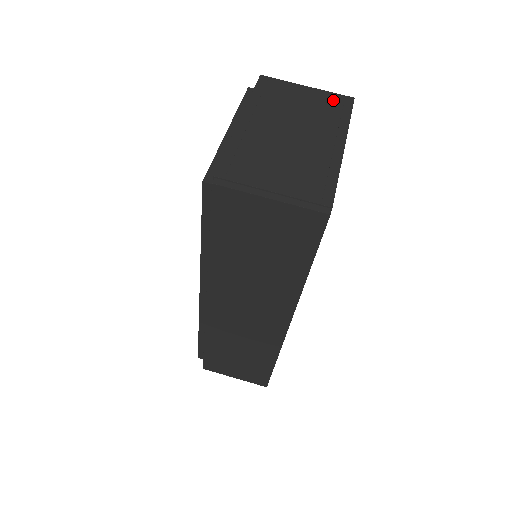
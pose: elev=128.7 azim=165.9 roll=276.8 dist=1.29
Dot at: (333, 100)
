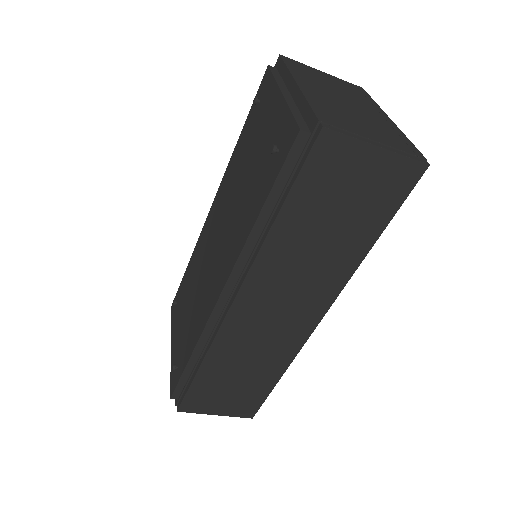
Dot at: (350, 86)
